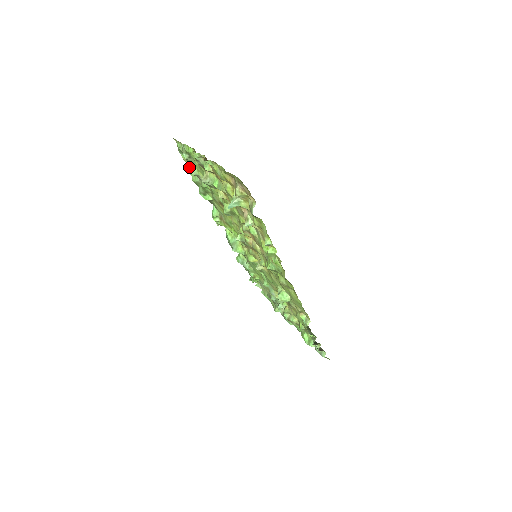
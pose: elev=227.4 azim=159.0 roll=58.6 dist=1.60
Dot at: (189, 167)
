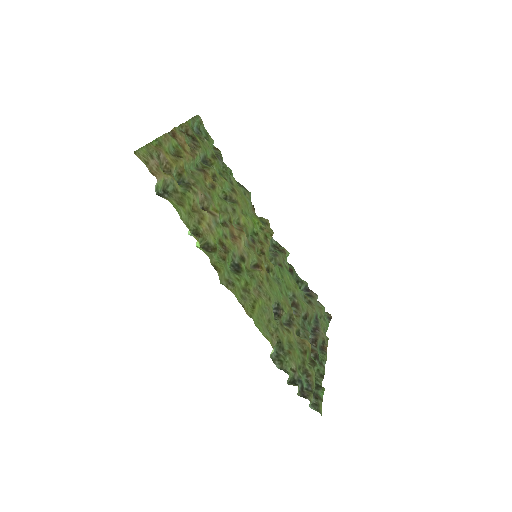
Dot at: (212, 146)
